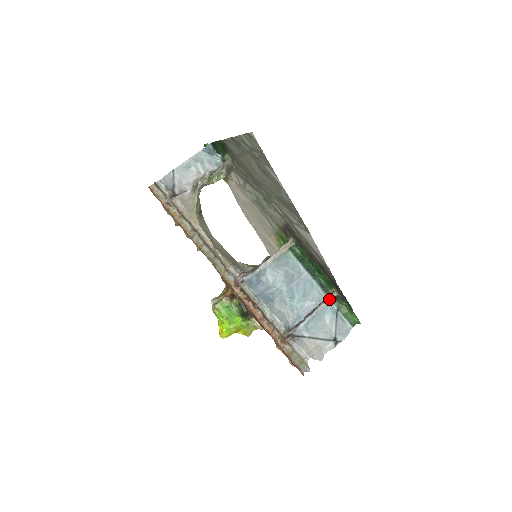
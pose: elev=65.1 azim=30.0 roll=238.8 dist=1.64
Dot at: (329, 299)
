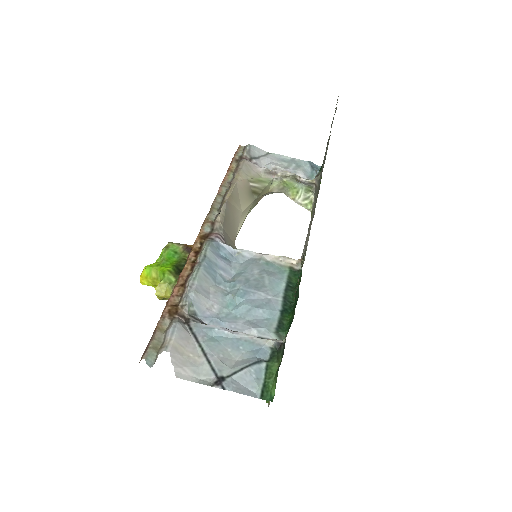
Dot at: (270, 339)
